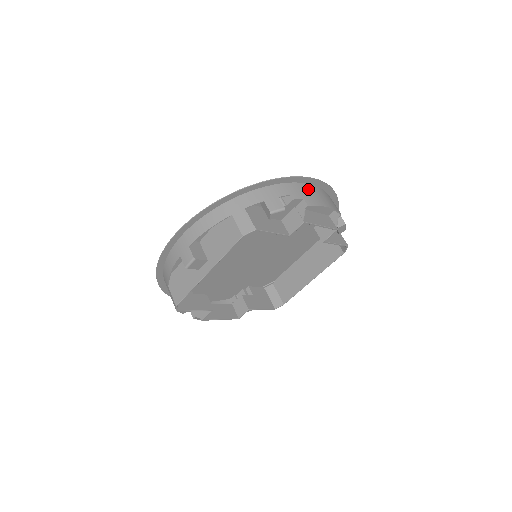
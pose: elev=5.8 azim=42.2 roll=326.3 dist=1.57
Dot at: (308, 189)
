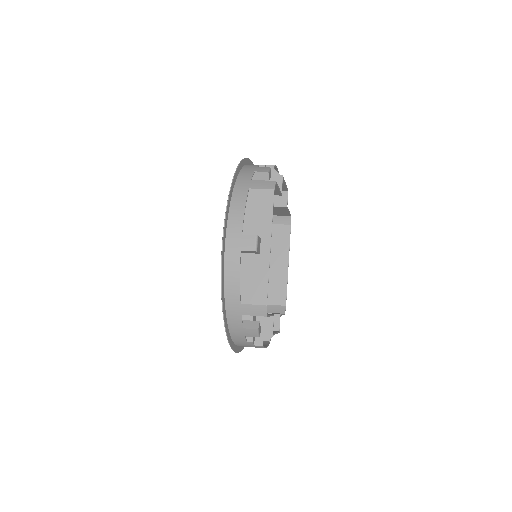
Dot at: occluded
